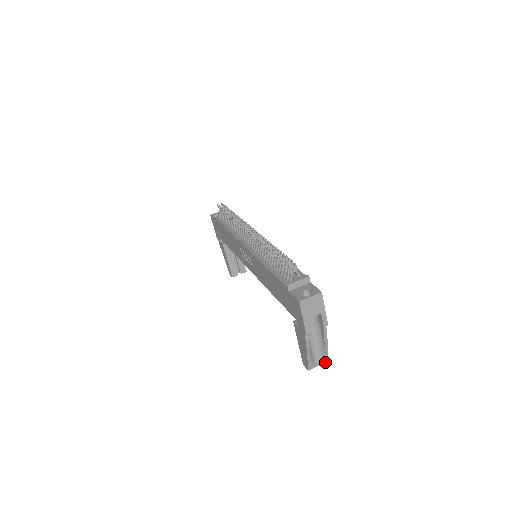
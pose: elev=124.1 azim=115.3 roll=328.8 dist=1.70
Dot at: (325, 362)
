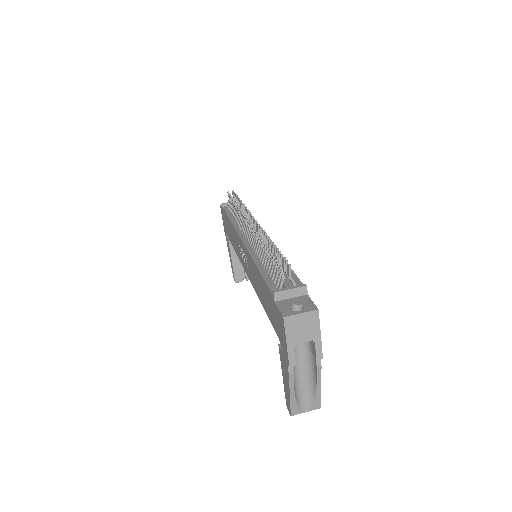
Dot at: (316, 408)
